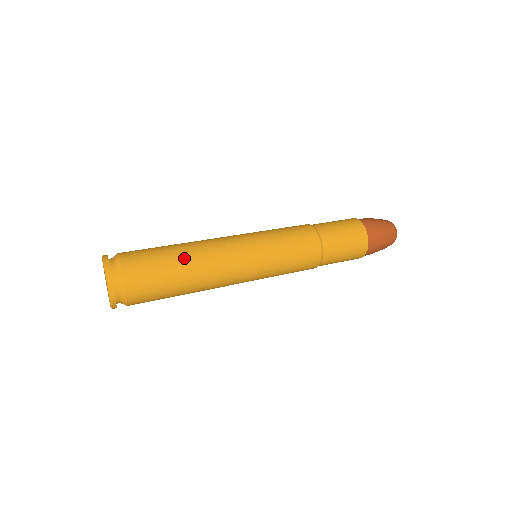
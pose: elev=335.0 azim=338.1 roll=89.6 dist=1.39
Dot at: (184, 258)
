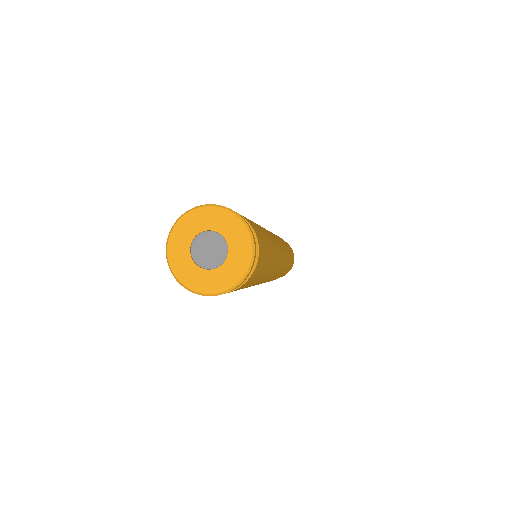
Dot at: occluded
